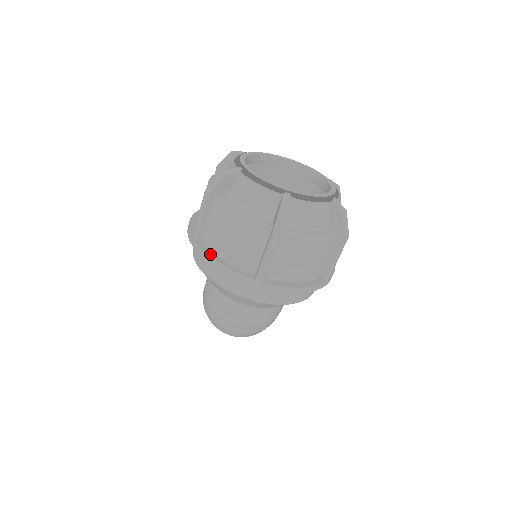
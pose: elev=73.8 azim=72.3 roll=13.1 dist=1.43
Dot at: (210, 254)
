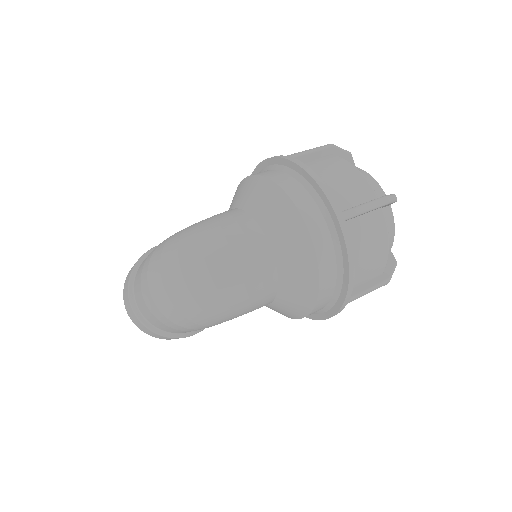
Dot at: (307, 169)
